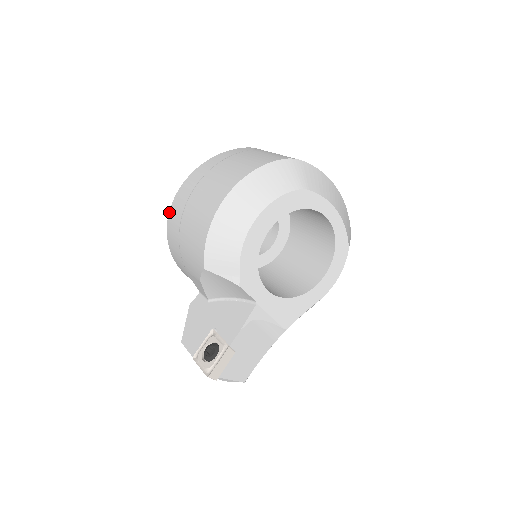
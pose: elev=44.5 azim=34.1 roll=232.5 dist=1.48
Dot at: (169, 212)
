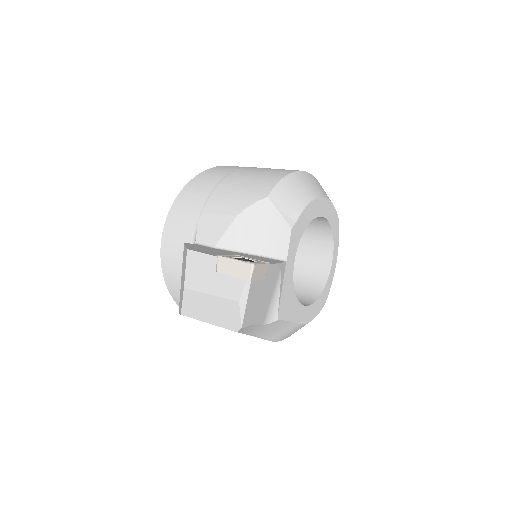
Dot at: (203, 172)
